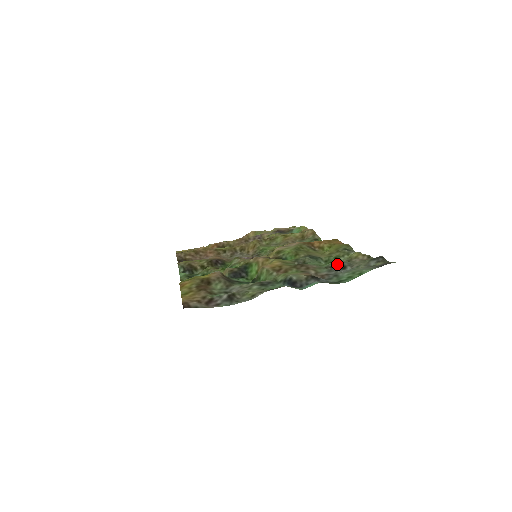
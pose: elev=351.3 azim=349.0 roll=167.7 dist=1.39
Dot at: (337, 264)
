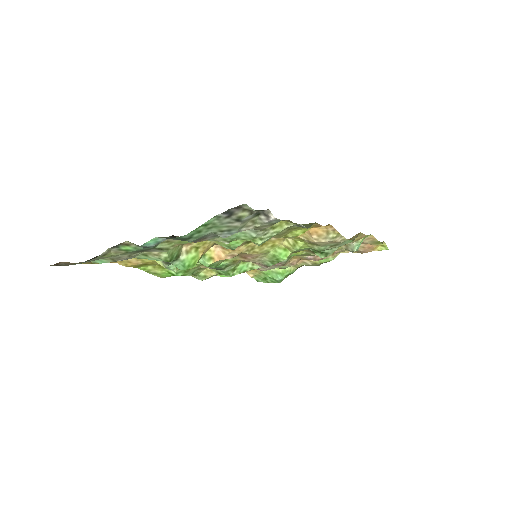
Dot at: occluded
